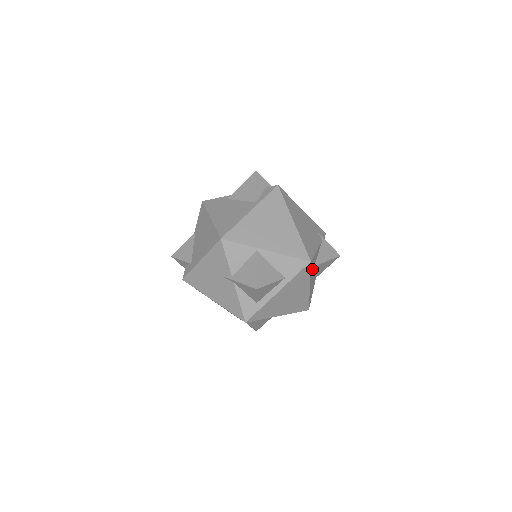
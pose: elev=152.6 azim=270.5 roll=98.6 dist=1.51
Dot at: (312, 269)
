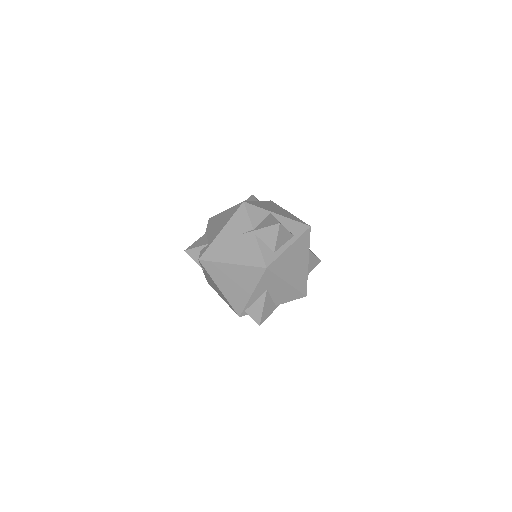
Dot at: occluded
